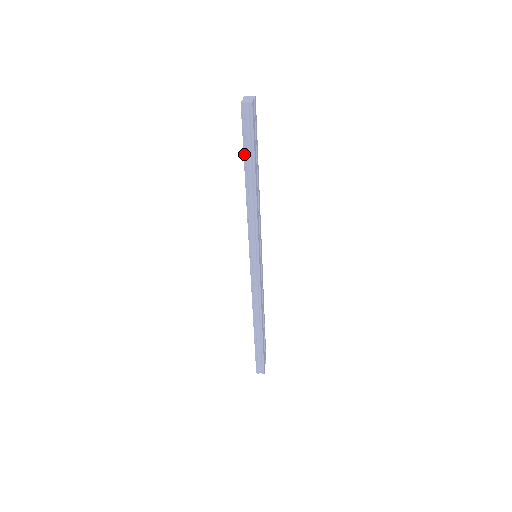
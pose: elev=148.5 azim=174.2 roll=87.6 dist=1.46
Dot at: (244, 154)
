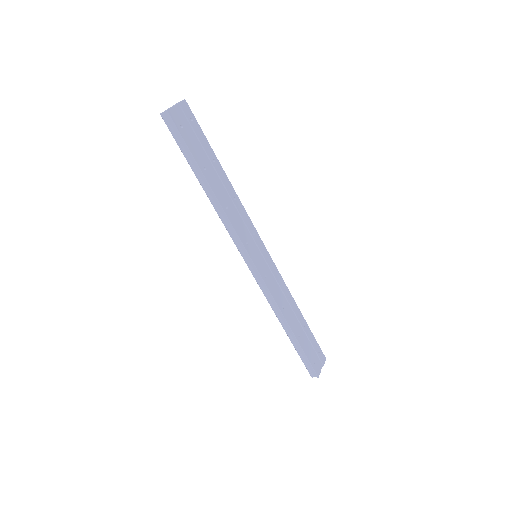
Dot at: (187, 161)
